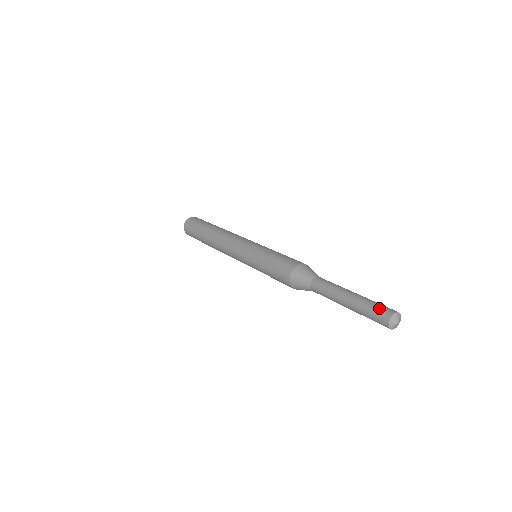
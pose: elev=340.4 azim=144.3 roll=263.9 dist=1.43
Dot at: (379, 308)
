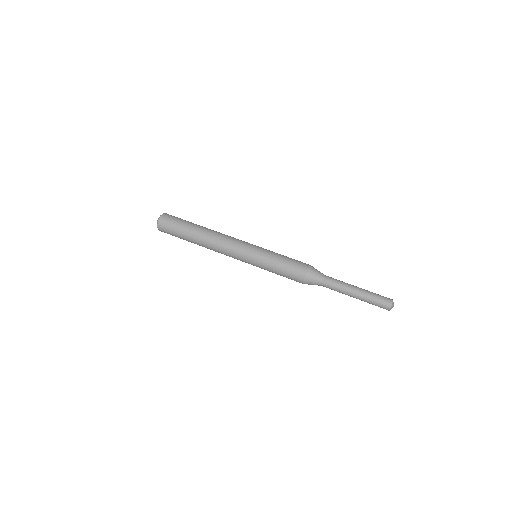
Dot at: (383, 297)
